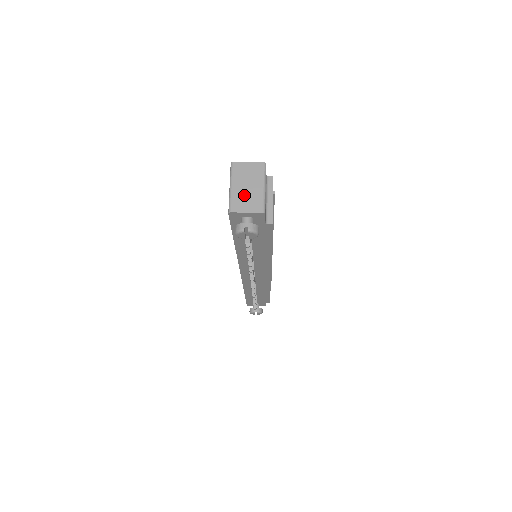
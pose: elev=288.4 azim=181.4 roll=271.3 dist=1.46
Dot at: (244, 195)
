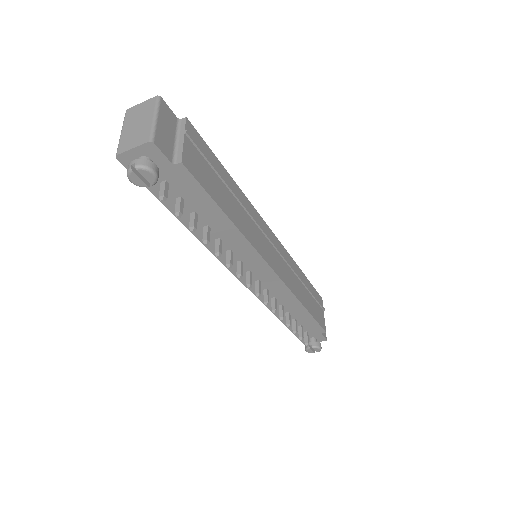
Dot at: (132, 133)
